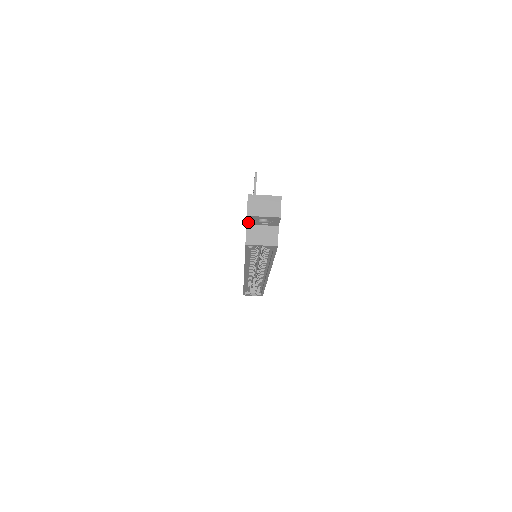
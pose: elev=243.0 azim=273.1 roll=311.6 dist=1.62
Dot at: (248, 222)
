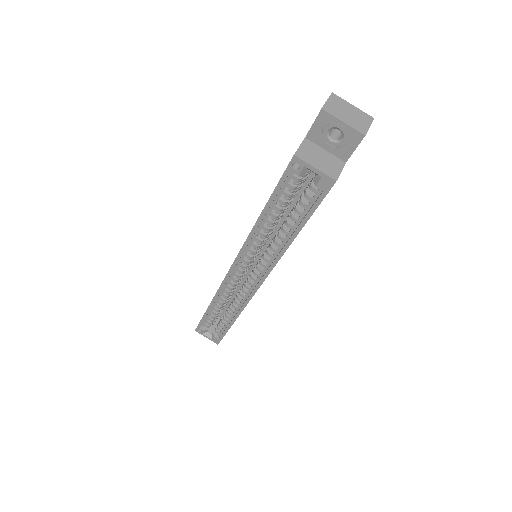
Dot at: (311, 131)
